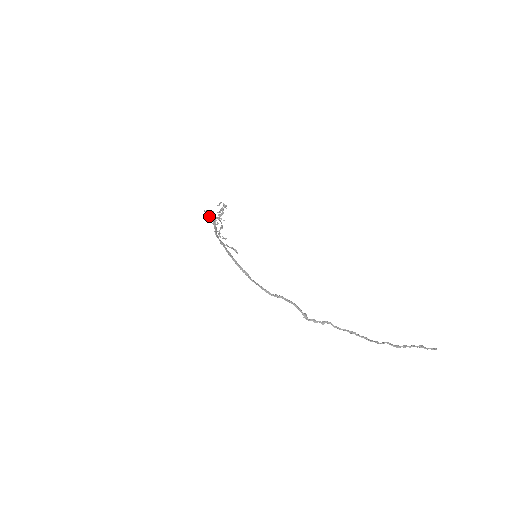
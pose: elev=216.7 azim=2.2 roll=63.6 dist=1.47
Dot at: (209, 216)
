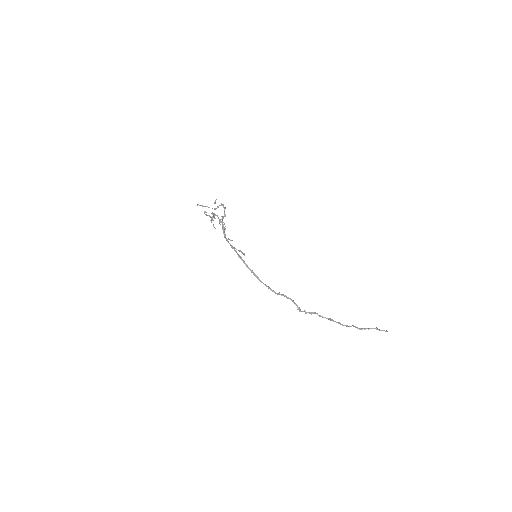
Dot at: (205, 212)
